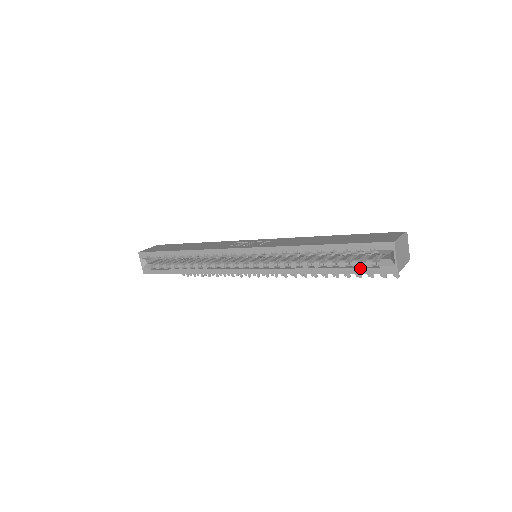
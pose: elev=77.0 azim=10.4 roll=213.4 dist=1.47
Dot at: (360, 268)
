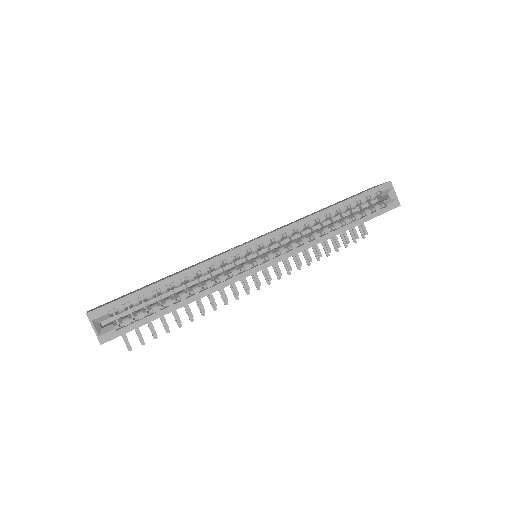
Dot at: (374, 212)
